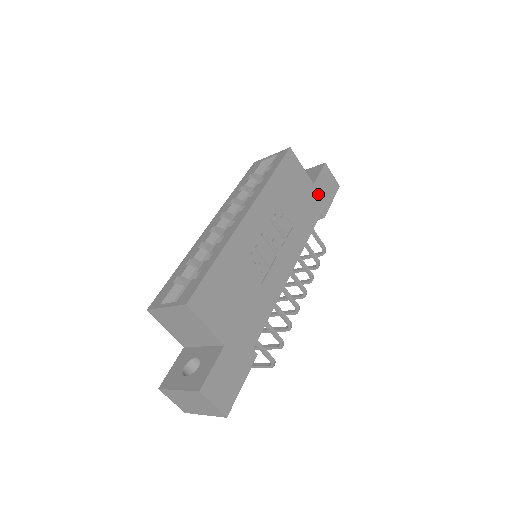
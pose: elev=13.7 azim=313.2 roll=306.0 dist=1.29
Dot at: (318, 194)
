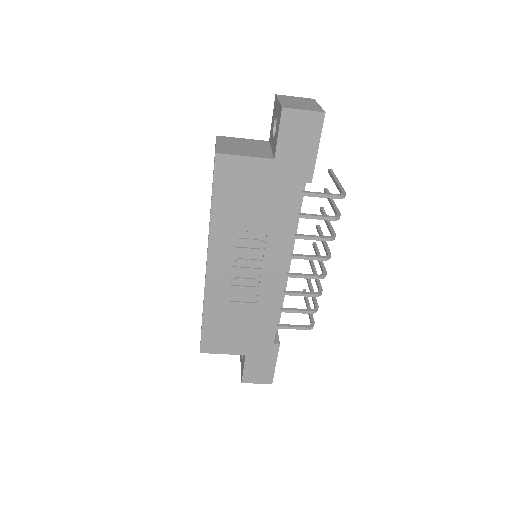
Dot at: (288, 164)
